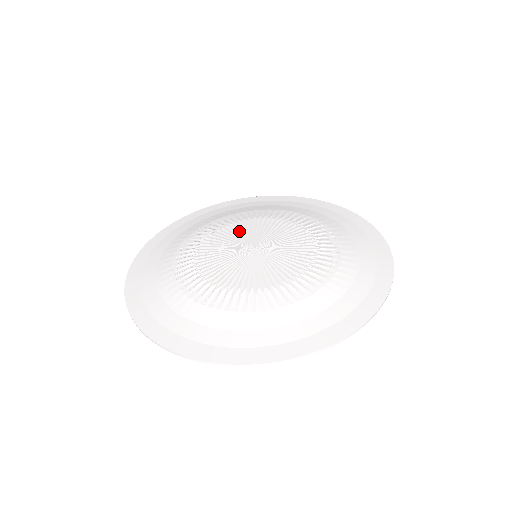
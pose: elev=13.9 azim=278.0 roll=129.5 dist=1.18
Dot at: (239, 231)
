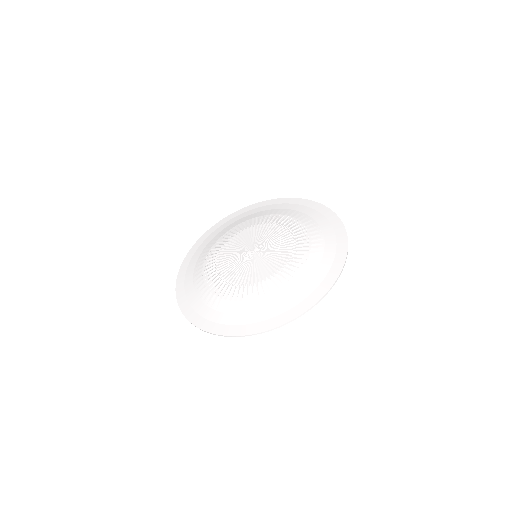
Dot at: (246, 237)
